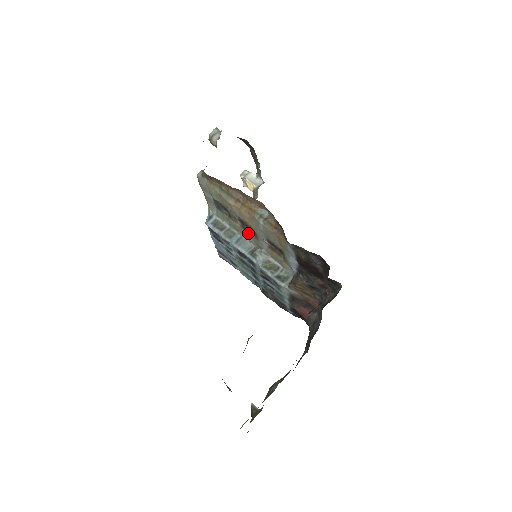
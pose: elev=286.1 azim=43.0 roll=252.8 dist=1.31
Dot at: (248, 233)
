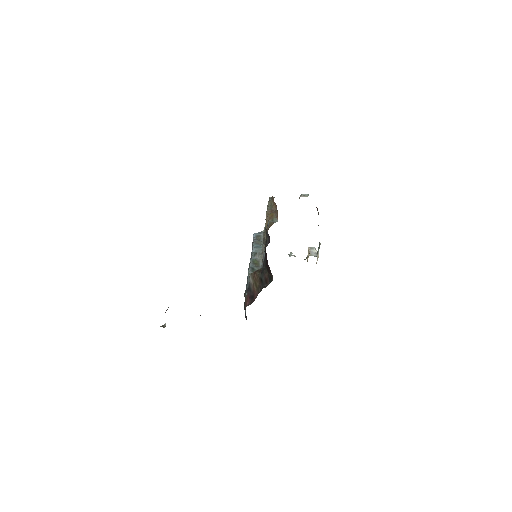
Dot at: (264, 241)
